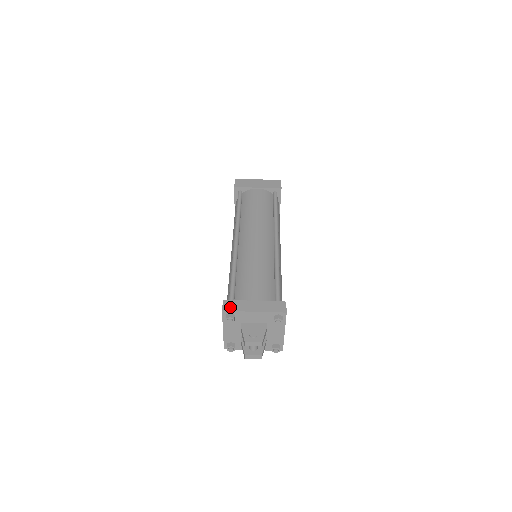
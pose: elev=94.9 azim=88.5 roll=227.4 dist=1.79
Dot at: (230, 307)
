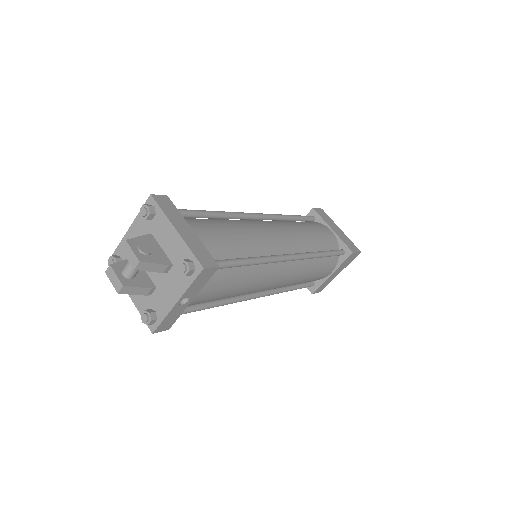
Dot at: (163, 202)
